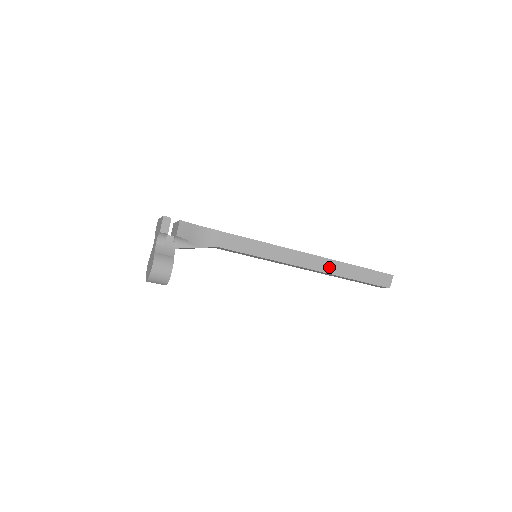
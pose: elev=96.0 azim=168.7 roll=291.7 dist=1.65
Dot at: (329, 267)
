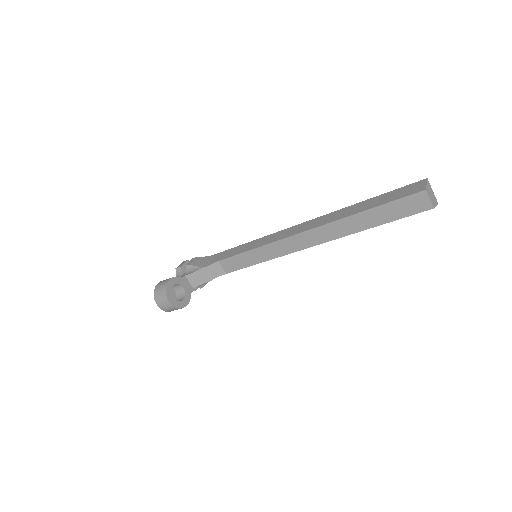
Dot at: (328, 219)
